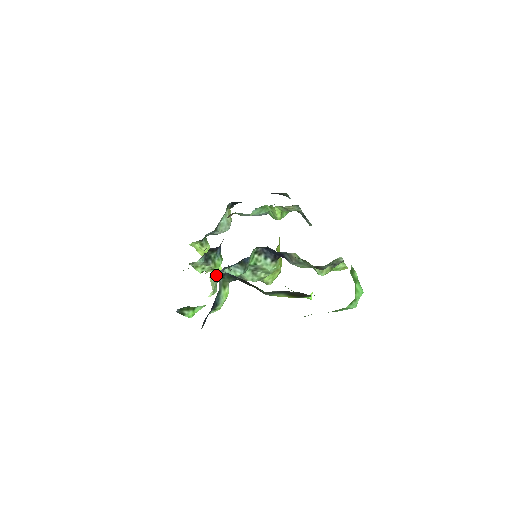
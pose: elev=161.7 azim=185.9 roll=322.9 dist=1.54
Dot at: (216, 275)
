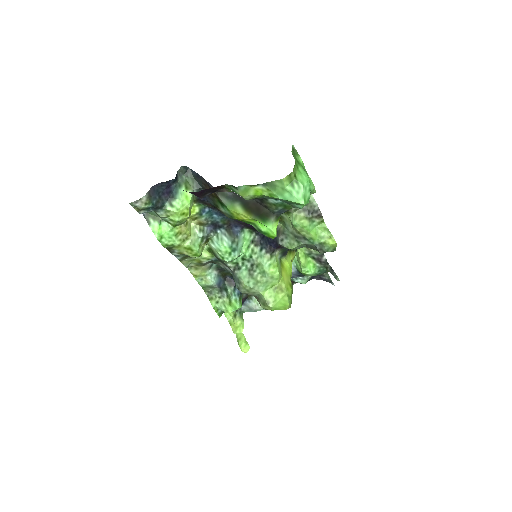
Dot at: (200, 228)
